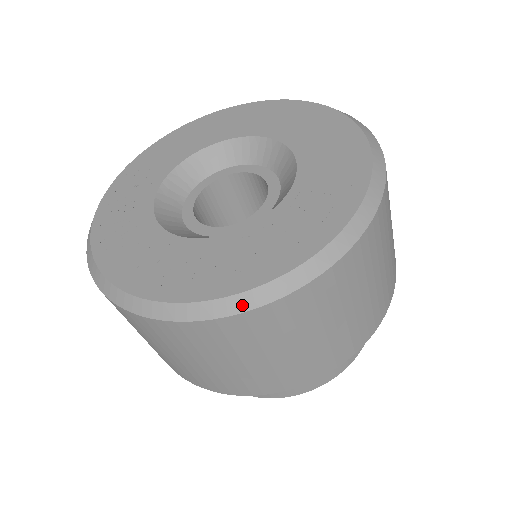
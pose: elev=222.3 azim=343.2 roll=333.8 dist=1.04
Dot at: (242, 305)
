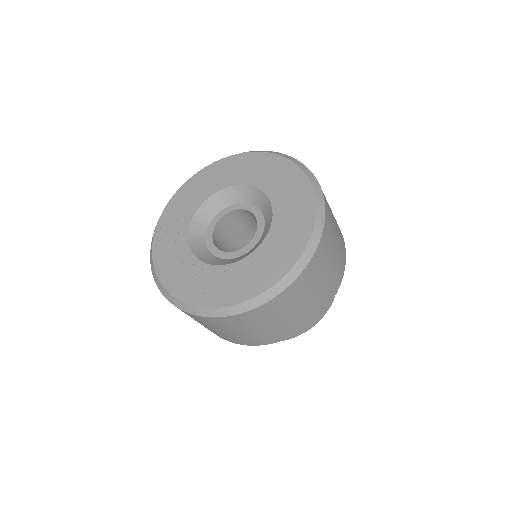
Dot at: (250, 306)
